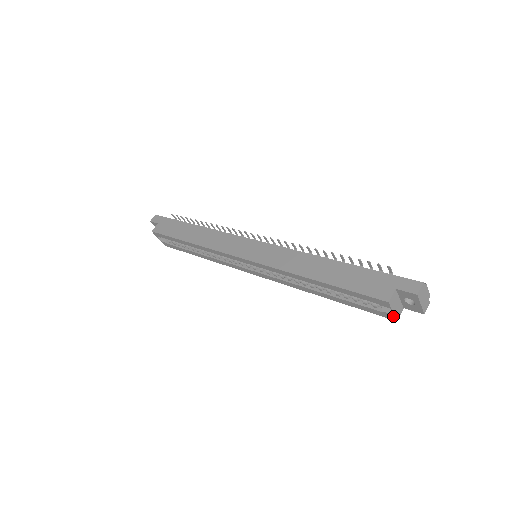
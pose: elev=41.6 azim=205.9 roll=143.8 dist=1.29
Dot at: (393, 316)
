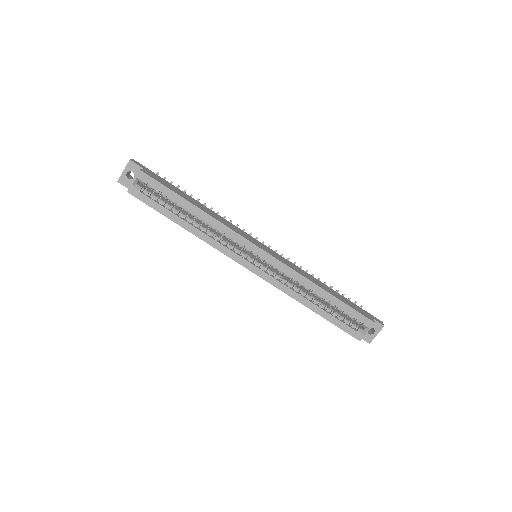
Dot at: (363, 336)
